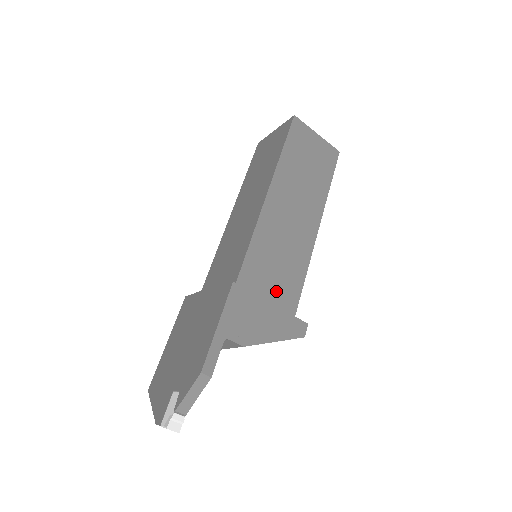
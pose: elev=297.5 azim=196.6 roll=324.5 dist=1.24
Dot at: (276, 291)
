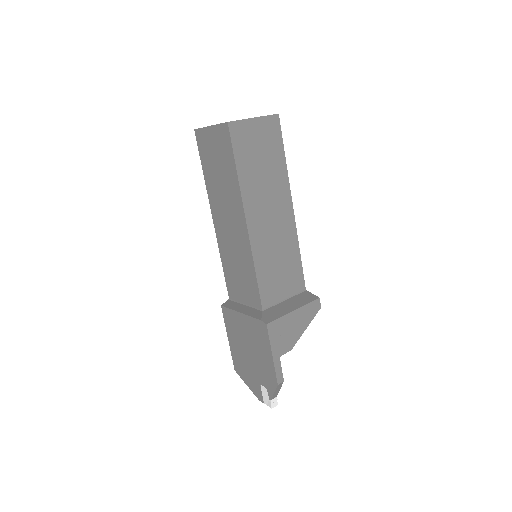
Dot at: (287, 285)
